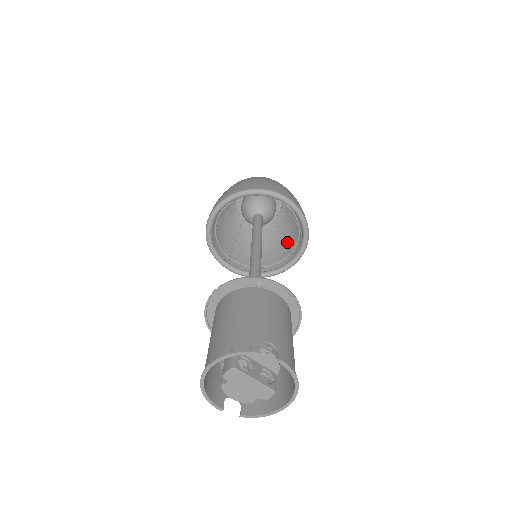
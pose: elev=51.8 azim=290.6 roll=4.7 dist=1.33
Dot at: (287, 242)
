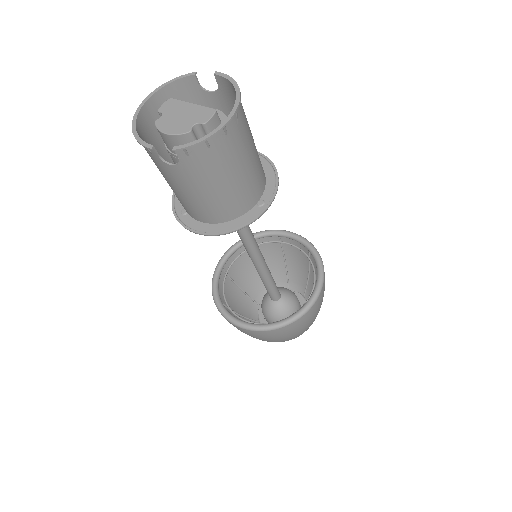
Dot at: (314, 319)
